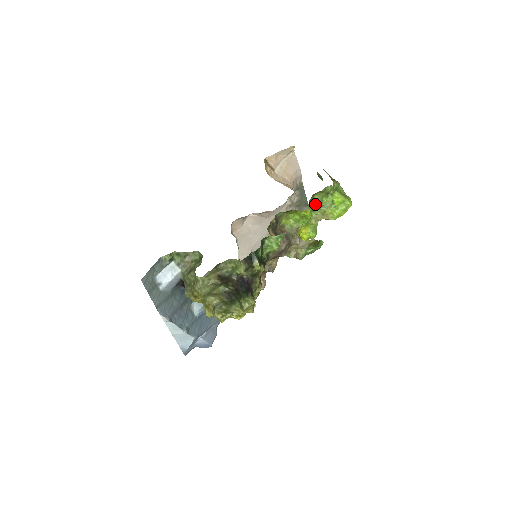
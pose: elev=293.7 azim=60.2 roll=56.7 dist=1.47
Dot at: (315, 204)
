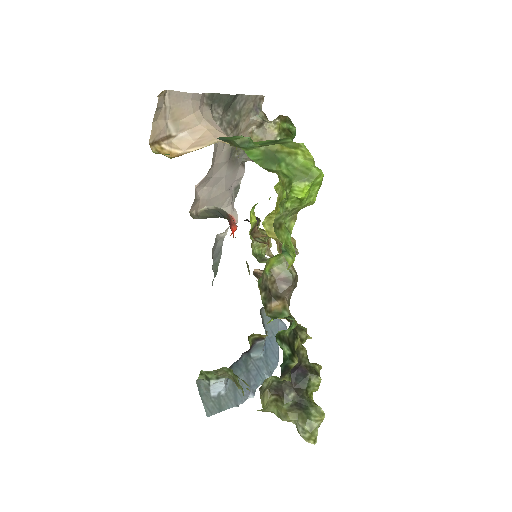
Dot at: (282, 220)
